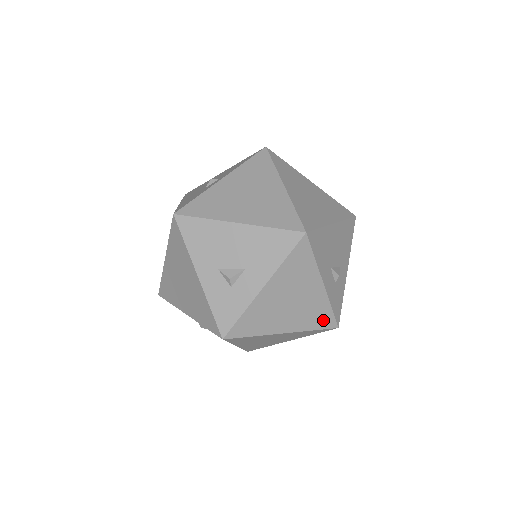
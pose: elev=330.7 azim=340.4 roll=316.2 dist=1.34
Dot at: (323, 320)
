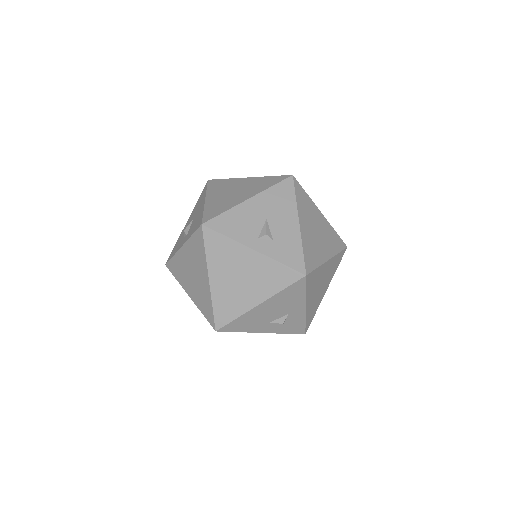
Dot at: occluded
